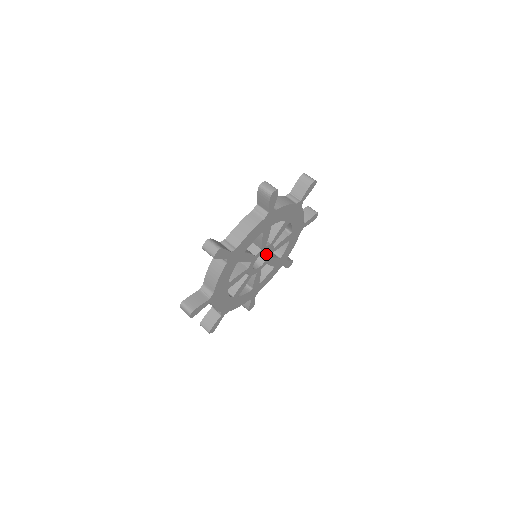
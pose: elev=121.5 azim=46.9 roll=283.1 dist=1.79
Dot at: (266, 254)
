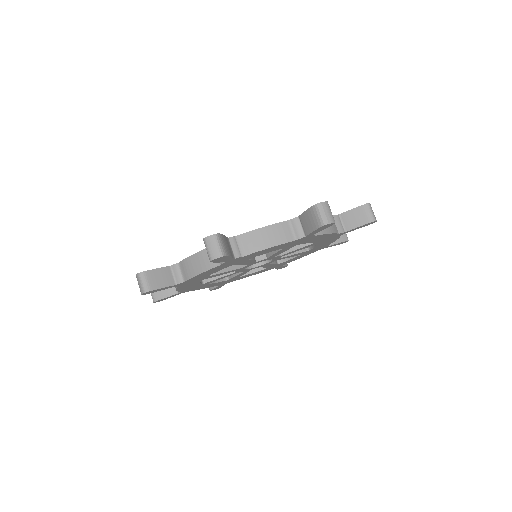
Dot at: occluded
